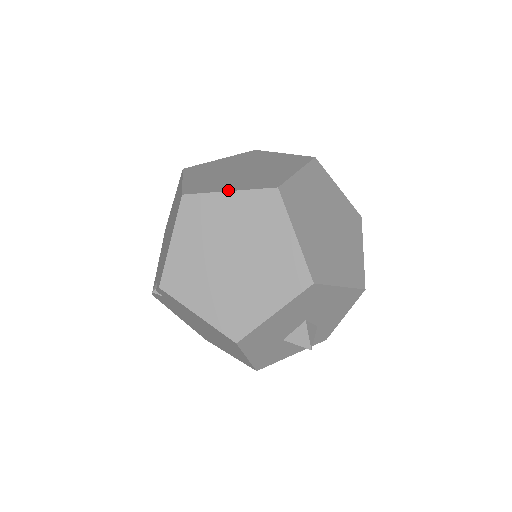
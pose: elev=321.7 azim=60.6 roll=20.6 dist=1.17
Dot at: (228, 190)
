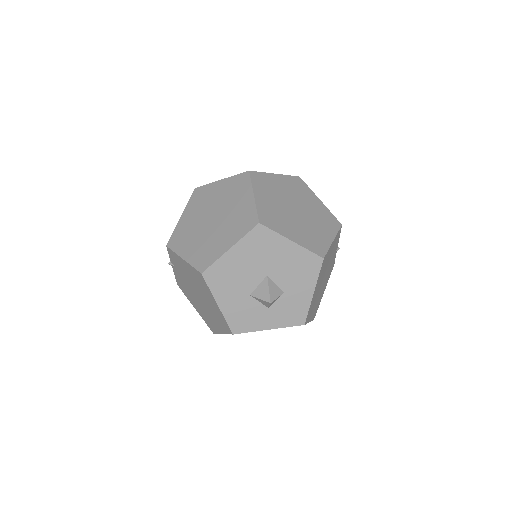
Dot at: (221, 180)
